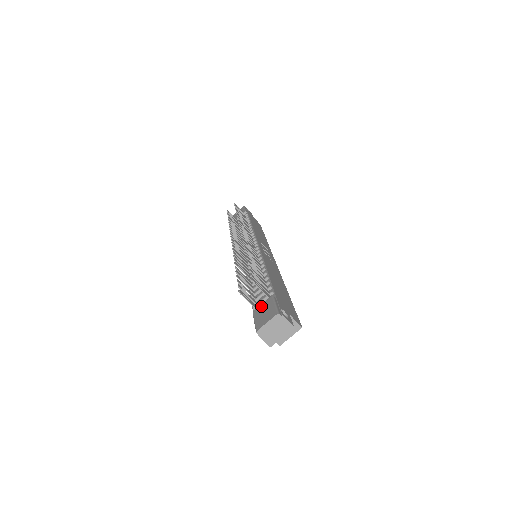
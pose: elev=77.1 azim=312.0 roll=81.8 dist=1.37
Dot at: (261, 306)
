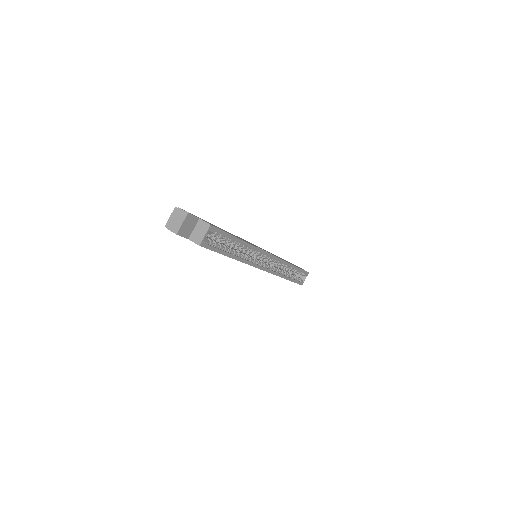
Dot at: occluded
